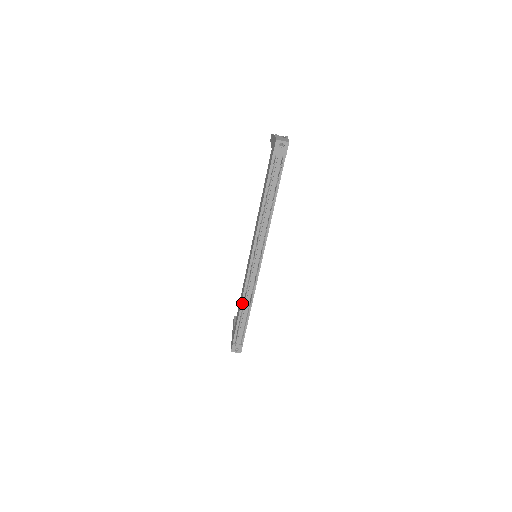
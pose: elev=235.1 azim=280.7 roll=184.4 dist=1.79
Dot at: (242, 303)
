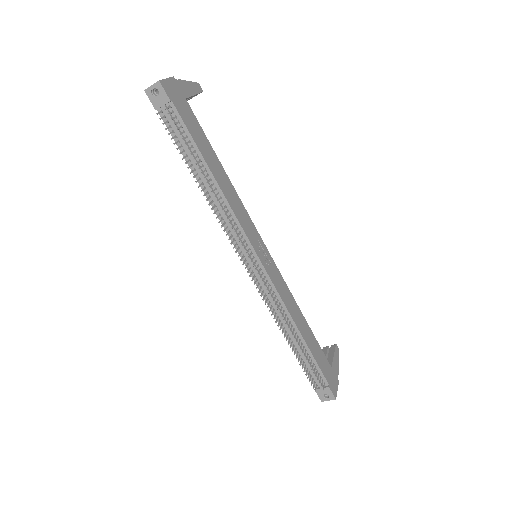
Dot at: (282, 328)
